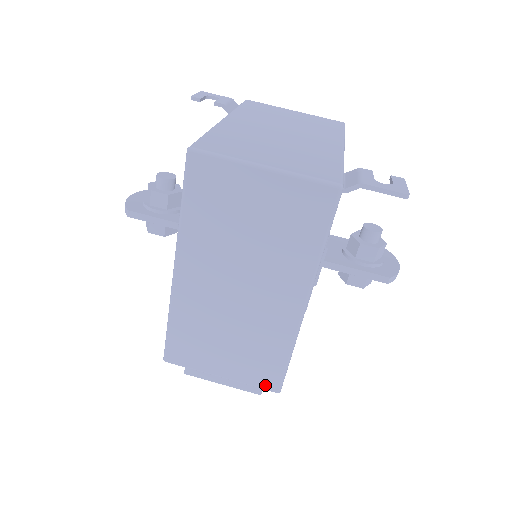
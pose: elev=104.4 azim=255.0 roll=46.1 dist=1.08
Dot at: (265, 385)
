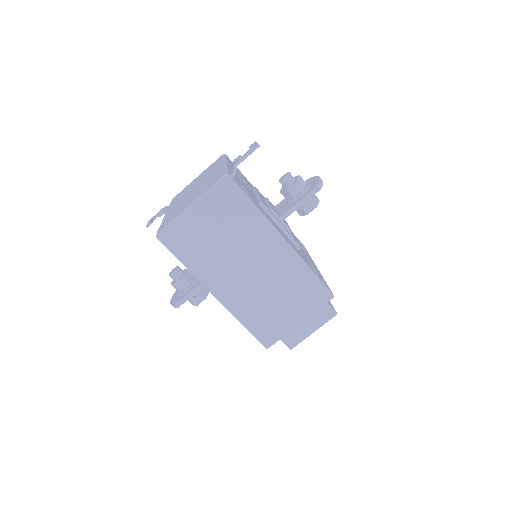
Dot at: (322, 301)
